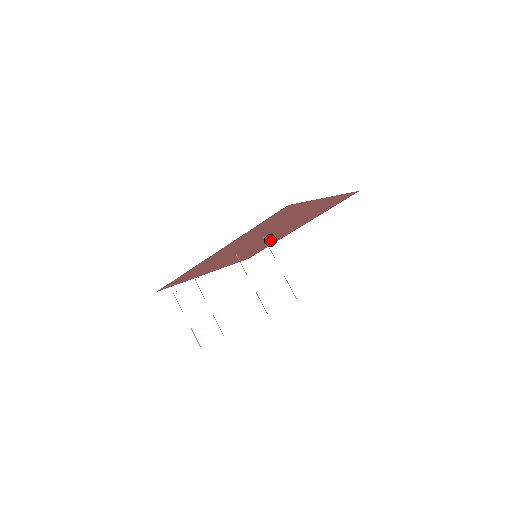
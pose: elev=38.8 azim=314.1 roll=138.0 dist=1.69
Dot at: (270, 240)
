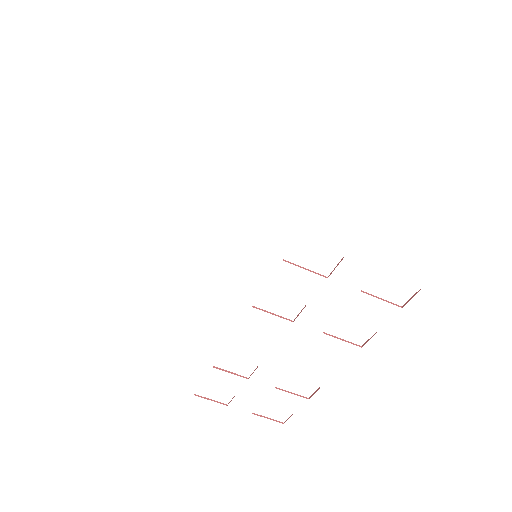
Dot at: occluded
